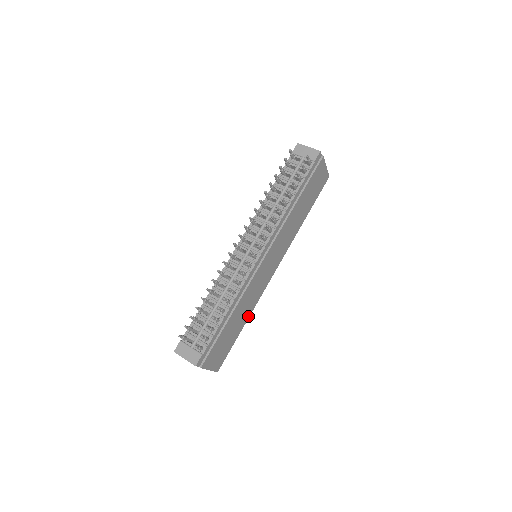
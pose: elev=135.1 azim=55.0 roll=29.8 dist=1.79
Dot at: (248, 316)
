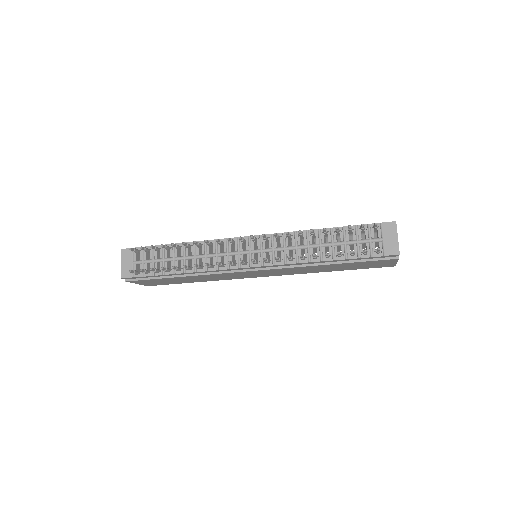
Dot at: (207, 280)
